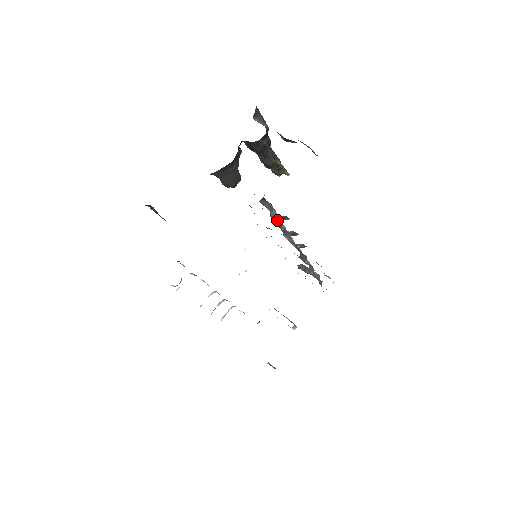
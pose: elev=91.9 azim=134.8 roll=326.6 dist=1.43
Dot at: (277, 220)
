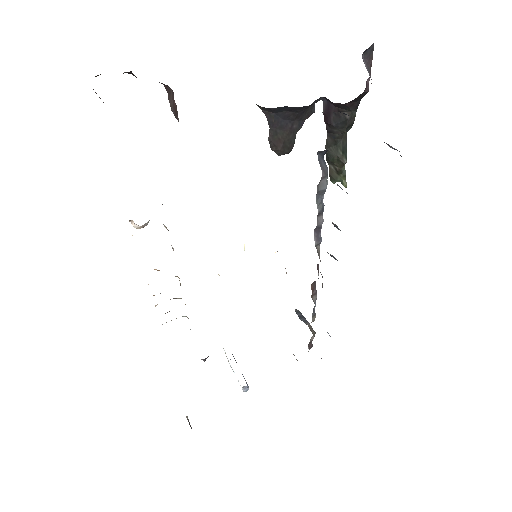
Dot at: (320, 201)
